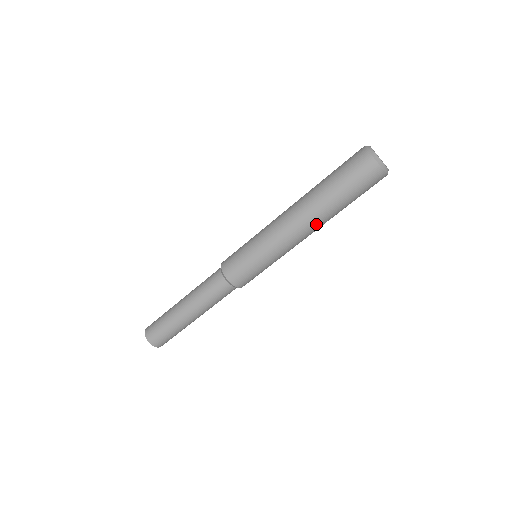
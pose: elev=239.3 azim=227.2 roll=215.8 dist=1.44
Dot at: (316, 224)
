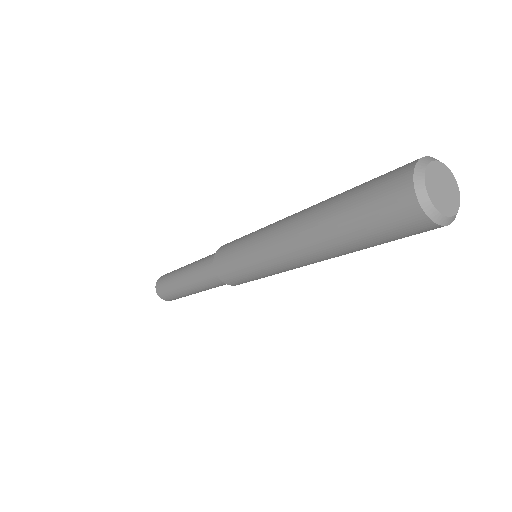
Dot at: (328, 258)
